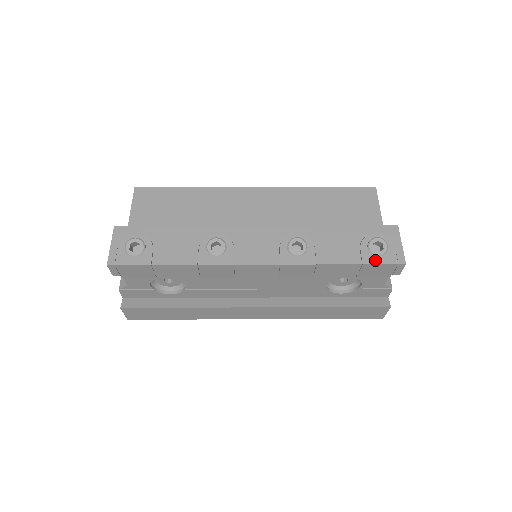
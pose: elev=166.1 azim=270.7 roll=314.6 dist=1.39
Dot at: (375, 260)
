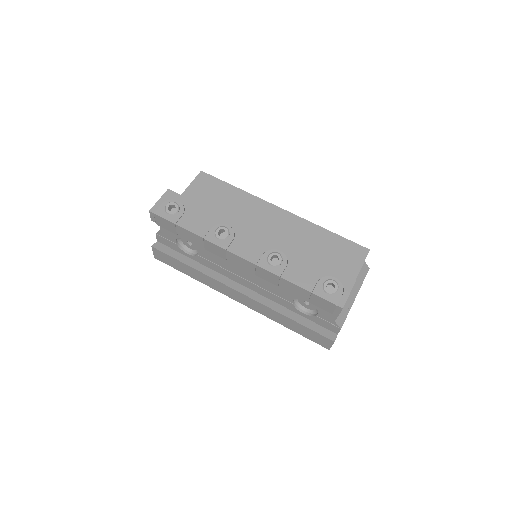
Dot at: (322, 295)
